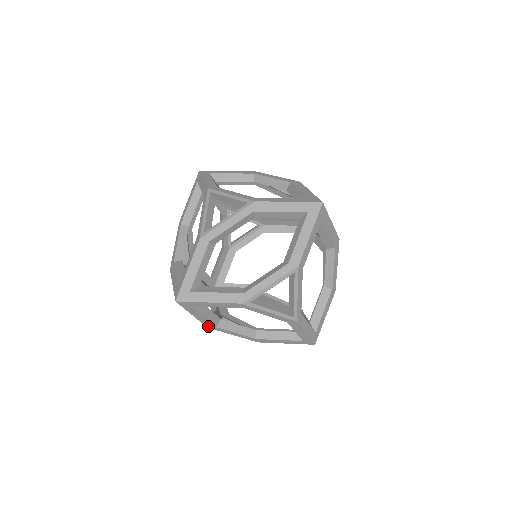
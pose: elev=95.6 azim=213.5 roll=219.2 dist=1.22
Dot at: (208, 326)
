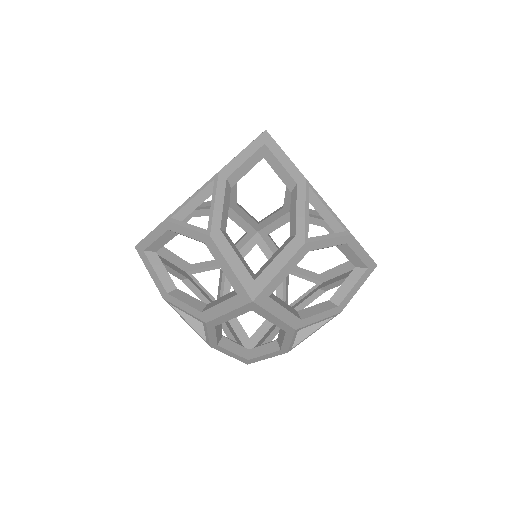
Dot at: occluded
